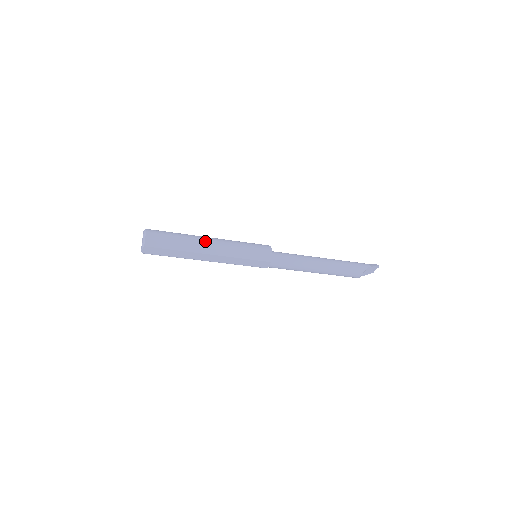
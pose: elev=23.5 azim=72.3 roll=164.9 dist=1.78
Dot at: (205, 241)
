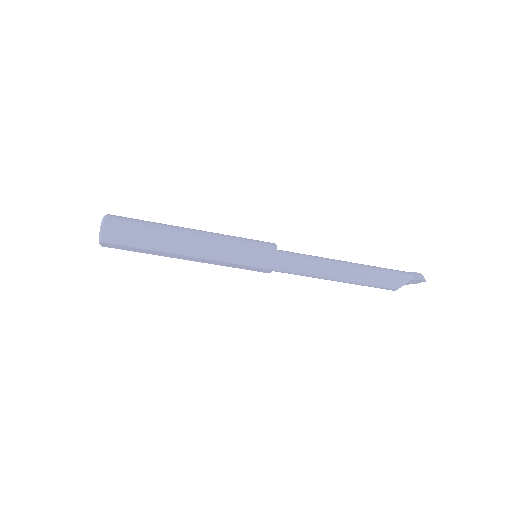
Dot at: (184, 239)
